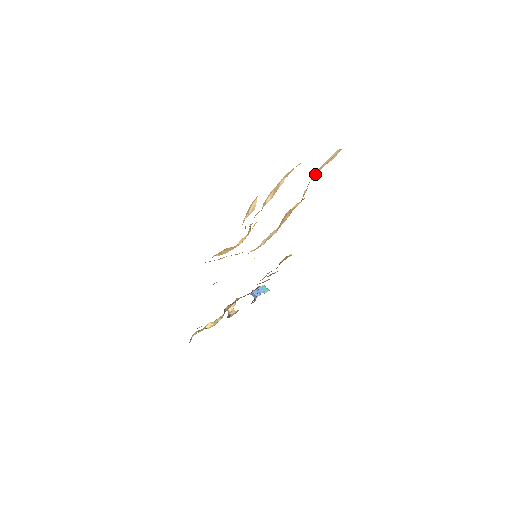
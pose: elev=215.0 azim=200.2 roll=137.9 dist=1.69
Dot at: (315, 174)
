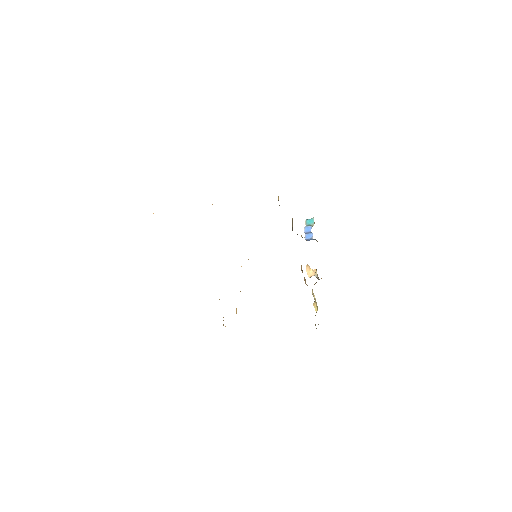
Dot at: occluded
